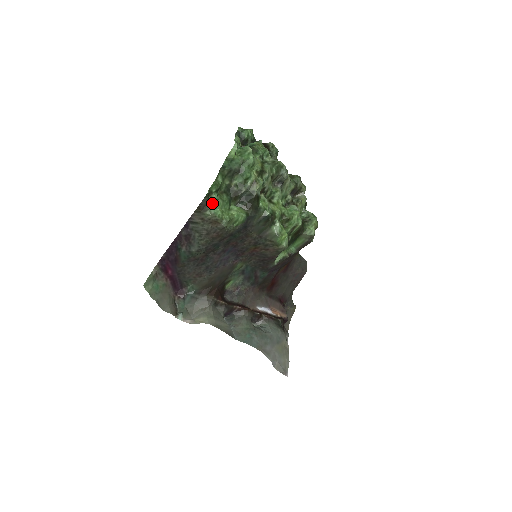
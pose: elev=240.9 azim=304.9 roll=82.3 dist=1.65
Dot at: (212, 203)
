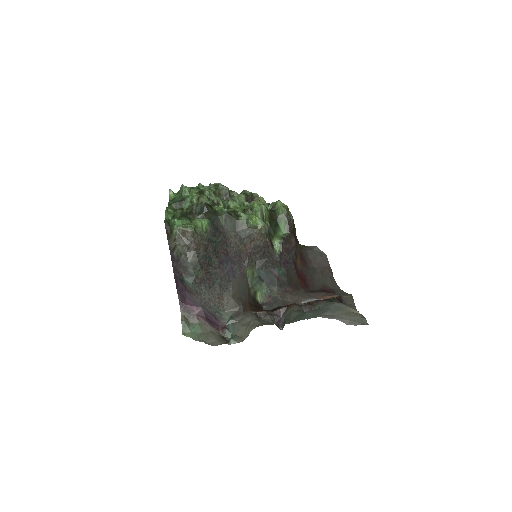
Dot at: (173, 225)
